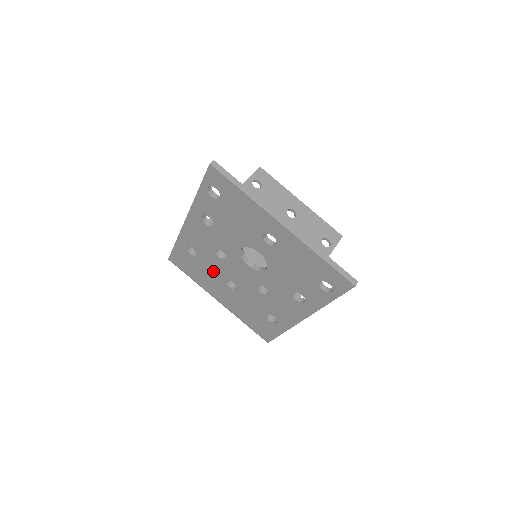
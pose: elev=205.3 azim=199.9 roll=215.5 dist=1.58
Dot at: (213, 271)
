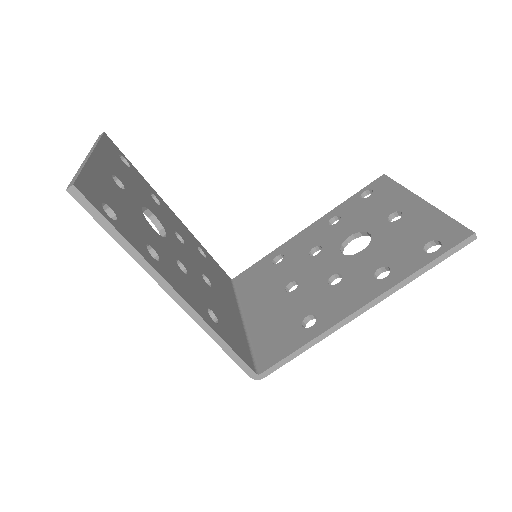
Dot at: occluded
